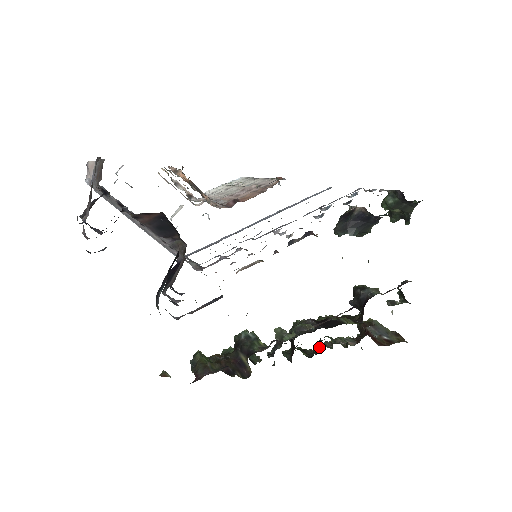
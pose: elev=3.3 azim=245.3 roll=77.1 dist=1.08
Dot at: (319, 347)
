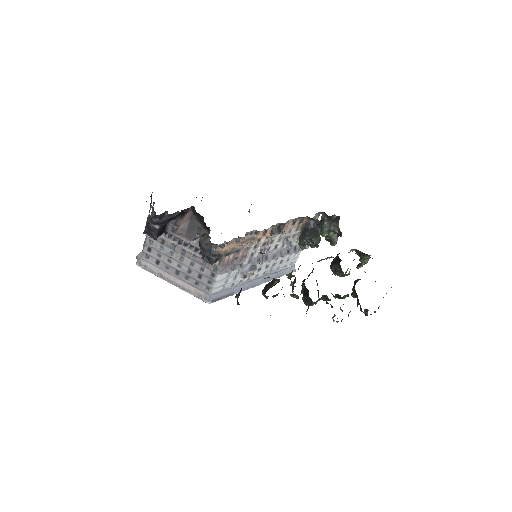
Dot at: (333, 316)
